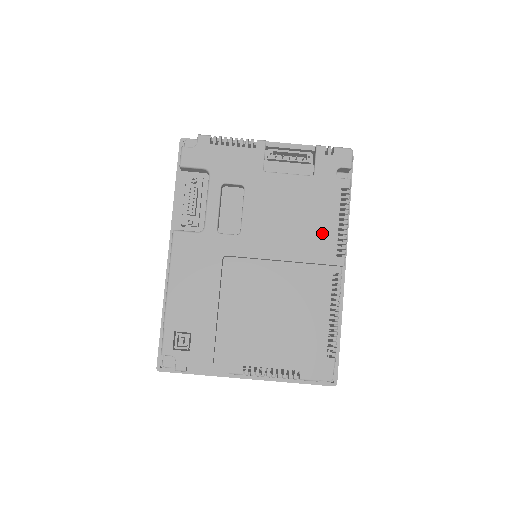
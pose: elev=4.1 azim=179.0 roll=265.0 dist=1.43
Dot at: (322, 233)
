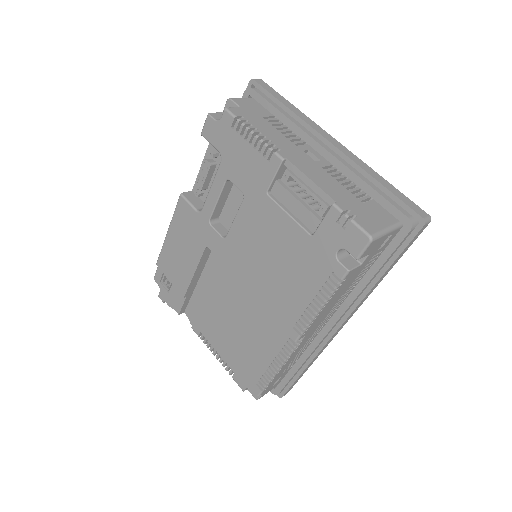
Dot at: (291, 297)
